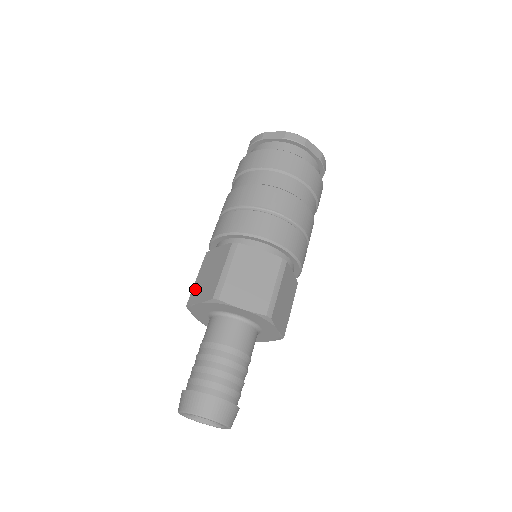
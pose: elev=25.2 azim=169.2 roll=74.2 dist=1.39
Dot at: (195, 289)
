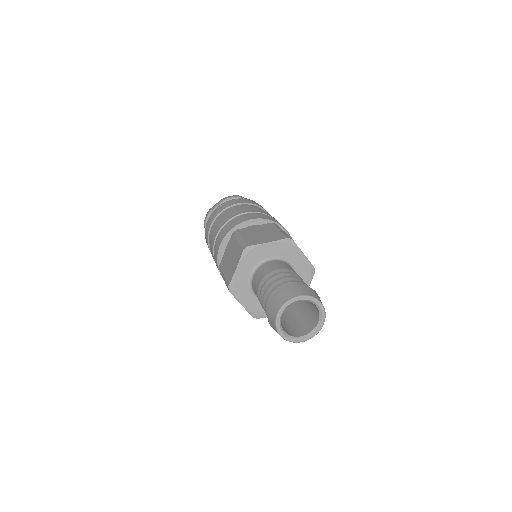
Dot at: (227, 276)
